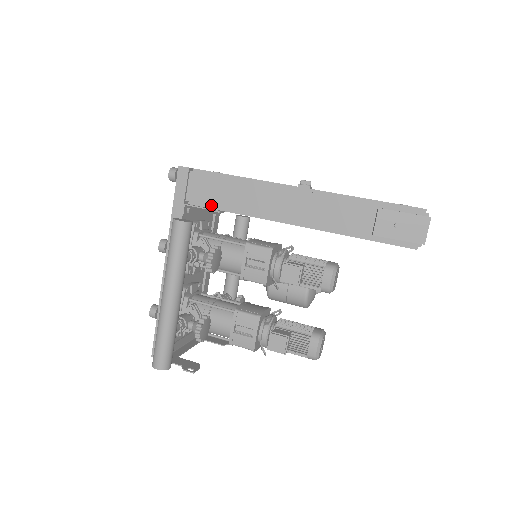
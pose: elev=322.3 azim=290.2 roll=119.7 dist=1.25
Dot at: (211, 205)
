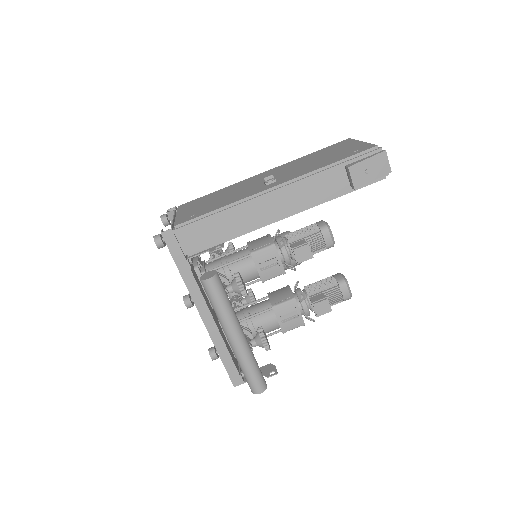
Dot at: (210, 245)
